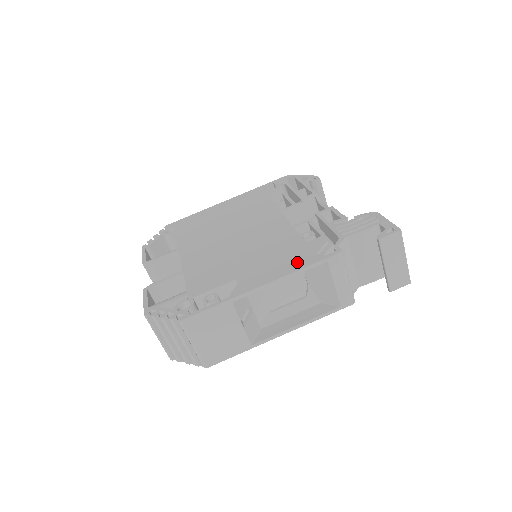
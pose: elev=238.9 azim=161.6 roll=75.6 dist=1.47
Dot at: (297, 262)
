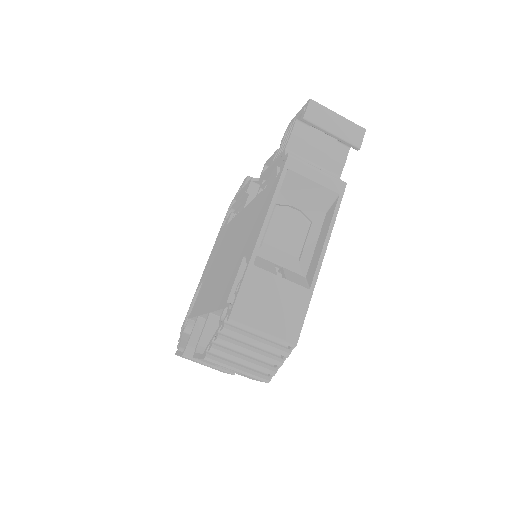
Dot at: (270, 195)
